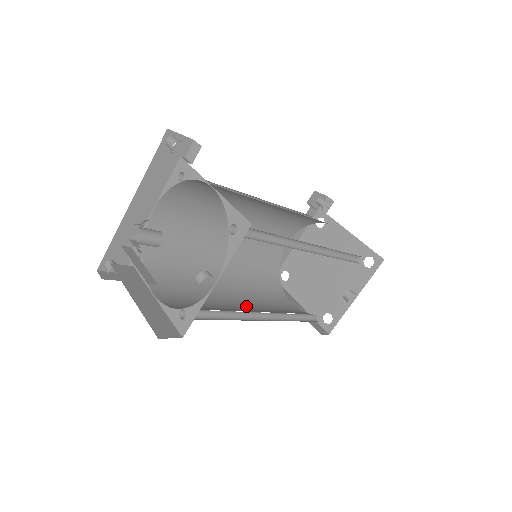
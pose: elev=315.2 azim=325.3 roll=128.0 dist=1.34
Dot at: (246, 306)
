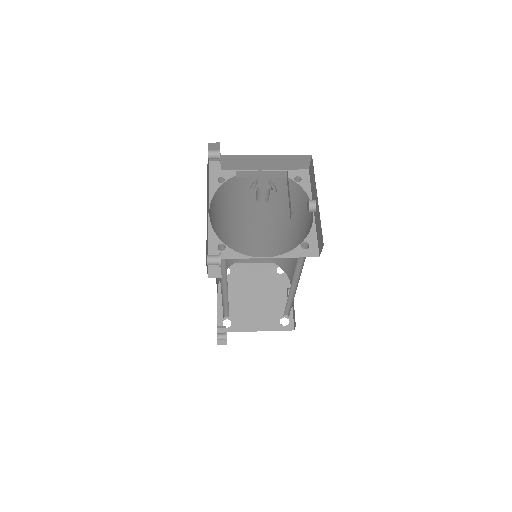
Dot at: occluded
